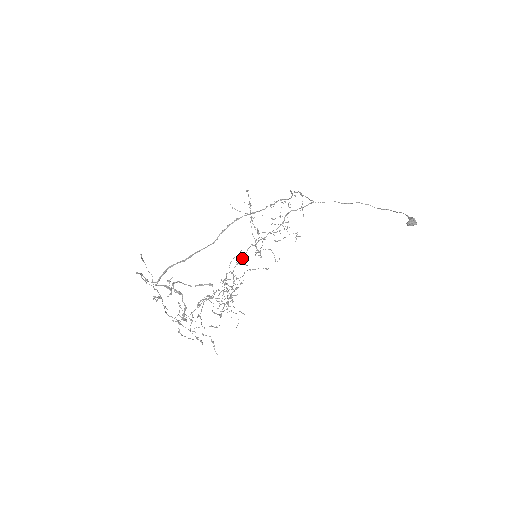
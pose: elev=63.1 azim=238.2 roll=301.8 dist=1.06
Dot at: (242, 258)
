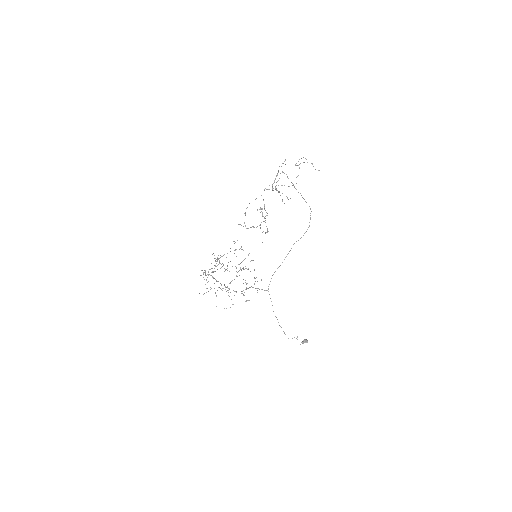
Dot at: (215, 279)
